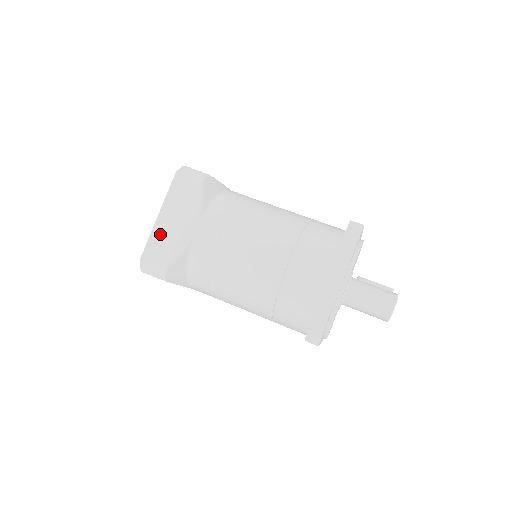
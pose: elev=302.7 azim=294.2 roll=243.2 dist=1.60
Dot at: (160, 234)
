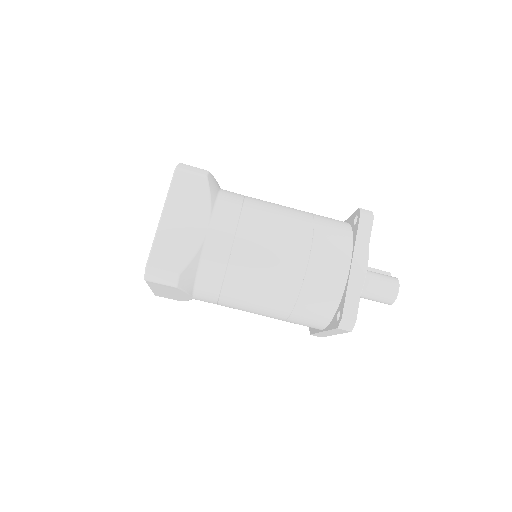
Dot at: (167, 235)
